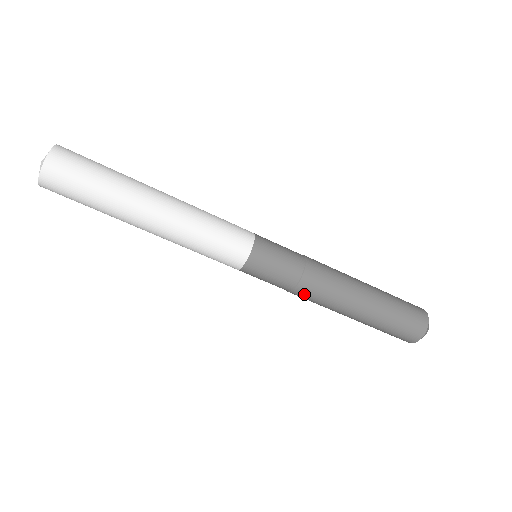
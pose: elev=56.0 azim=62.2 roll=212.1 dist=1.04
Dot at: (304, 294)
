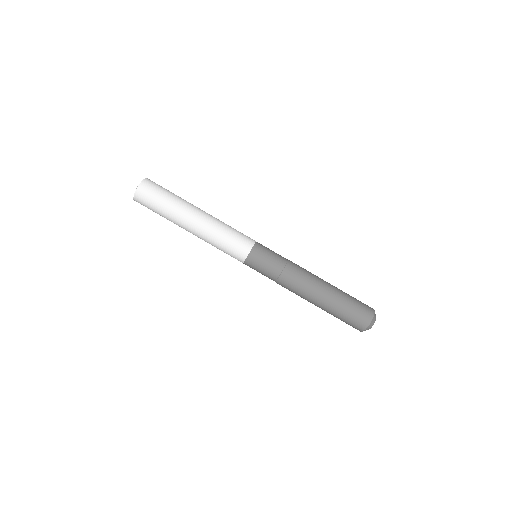
Dot at: (284, 283)
